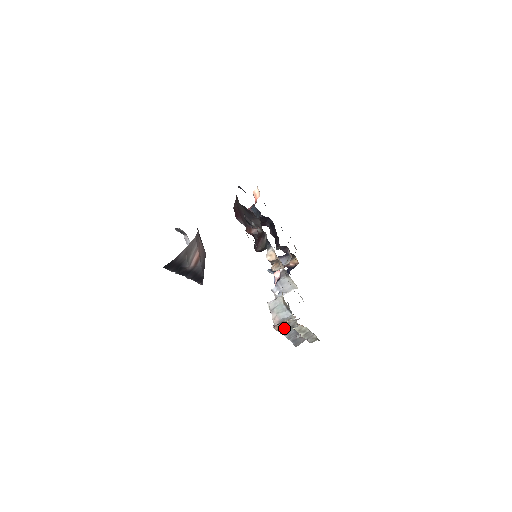
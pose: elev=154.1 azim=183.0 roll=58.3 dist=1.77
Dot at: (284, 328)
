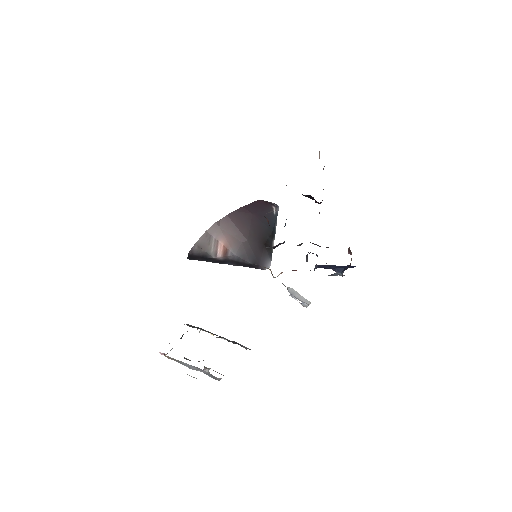
Dot at: (173, 359)
